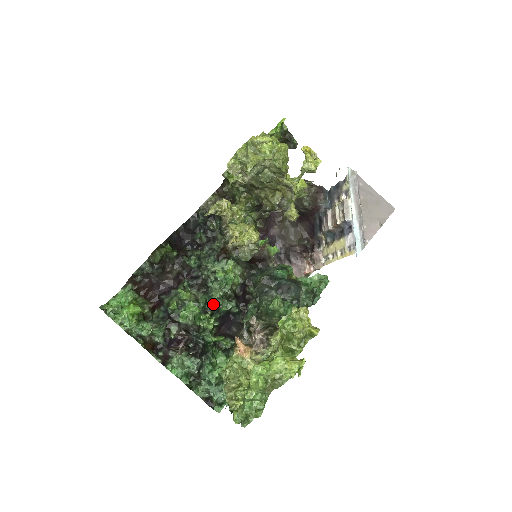
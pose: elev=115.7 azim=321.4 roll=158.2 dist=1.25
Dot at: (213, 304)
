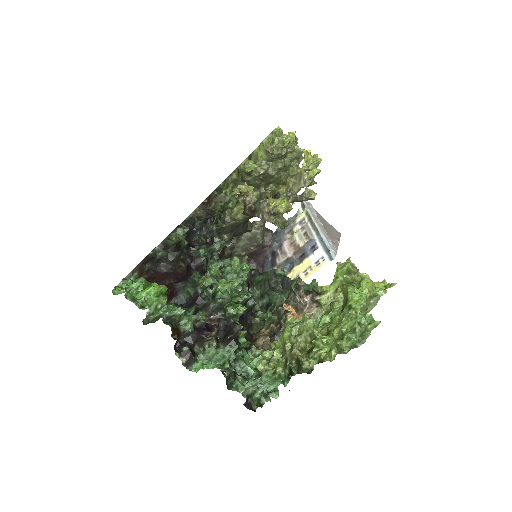
Dot at: (237, 289)
